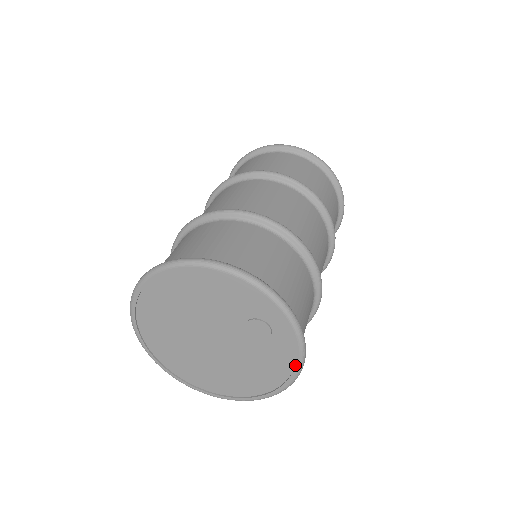
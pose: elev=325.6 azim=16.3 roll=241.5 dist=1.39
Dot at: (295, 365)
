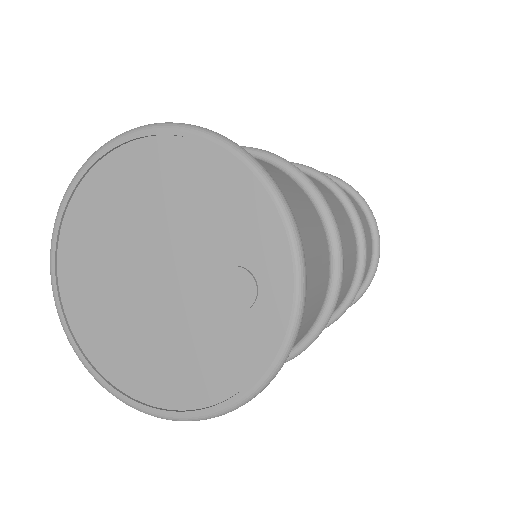
Dot at: (254, 378)
